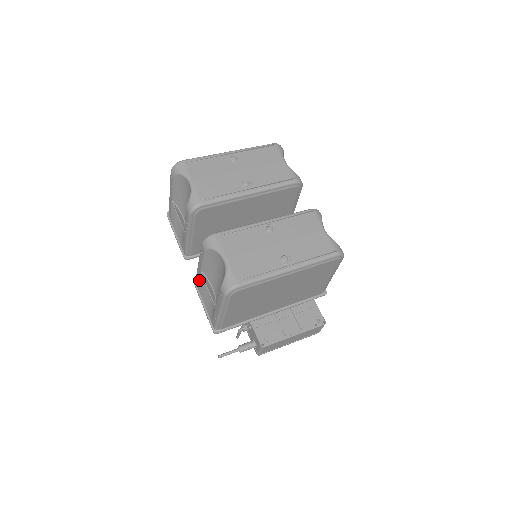
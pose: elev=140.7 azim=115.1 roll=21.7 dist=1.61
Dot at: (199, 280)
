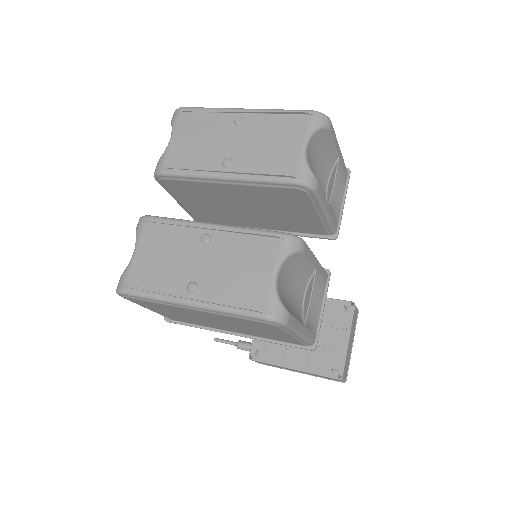
Dot at: occluded
